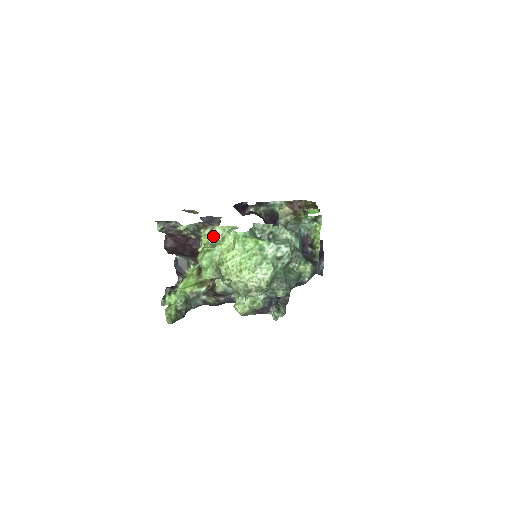
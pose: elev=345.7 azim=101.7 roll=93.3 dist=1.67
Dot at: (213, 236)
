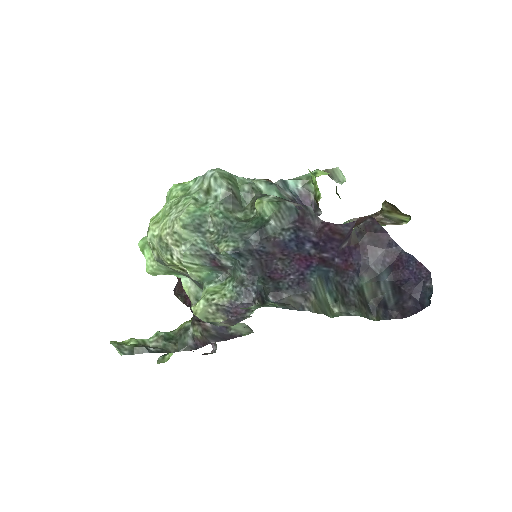
Dot at: occluded
